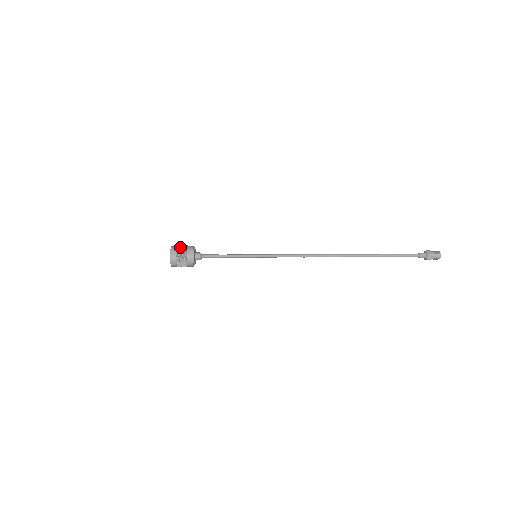
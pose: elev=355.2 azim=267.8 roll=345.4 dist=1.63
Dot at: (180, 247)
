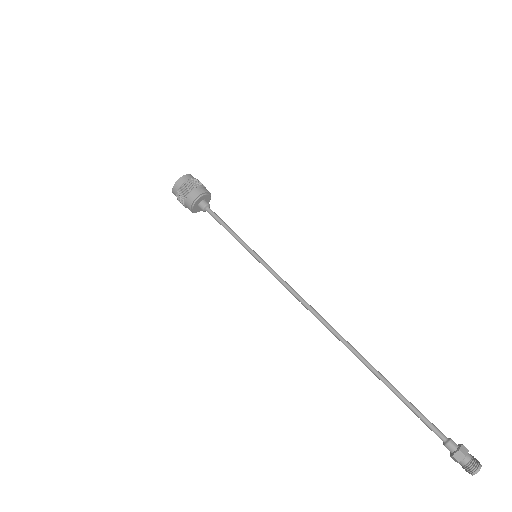
Dot at: (179, 199)
